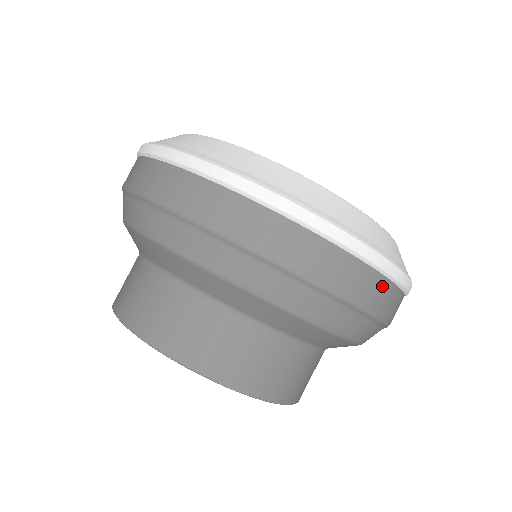
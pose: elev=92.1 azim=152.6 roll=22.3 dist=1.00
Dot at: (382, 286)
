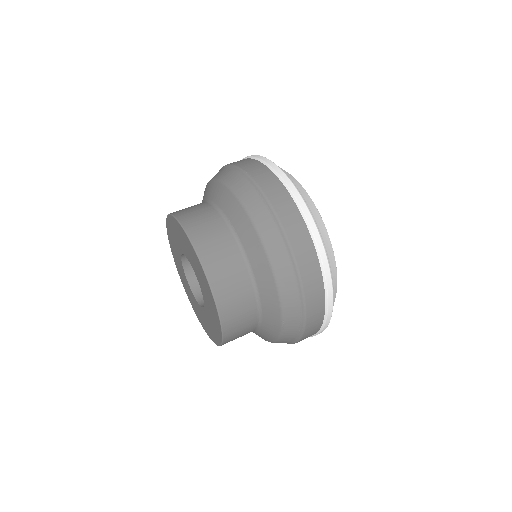
Dot at: (264, 170)
